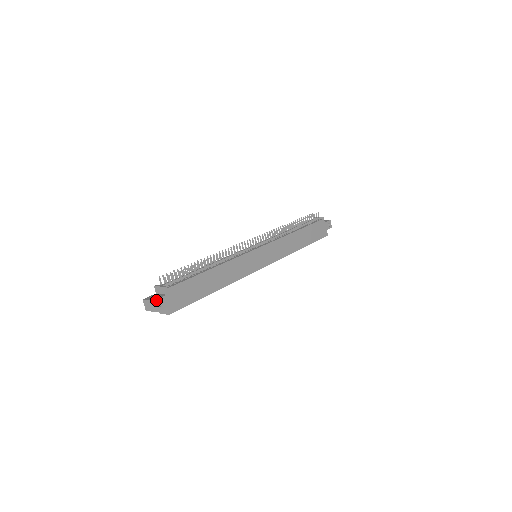
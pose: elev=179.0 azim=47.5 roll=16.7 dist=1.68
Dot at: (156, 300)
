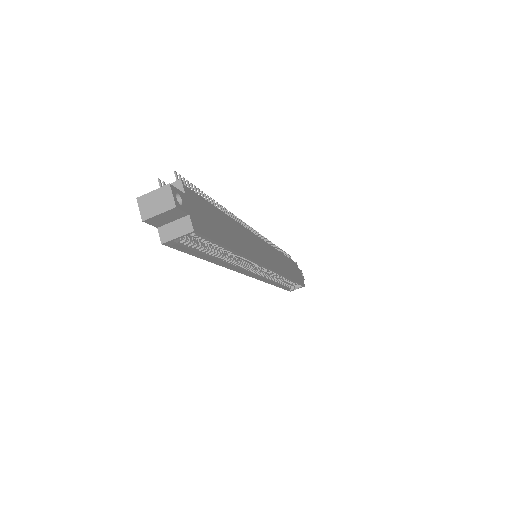
Dot at: (173, 187)
